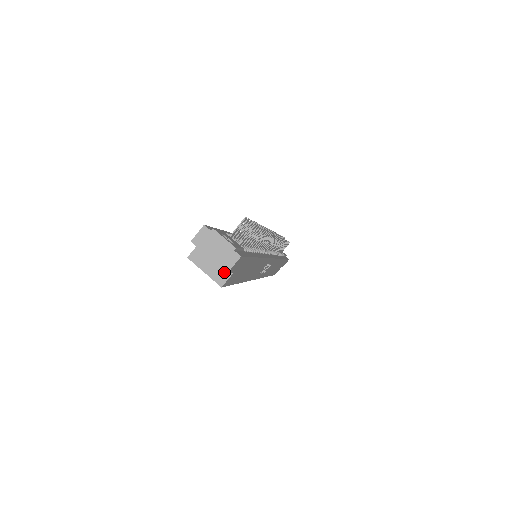
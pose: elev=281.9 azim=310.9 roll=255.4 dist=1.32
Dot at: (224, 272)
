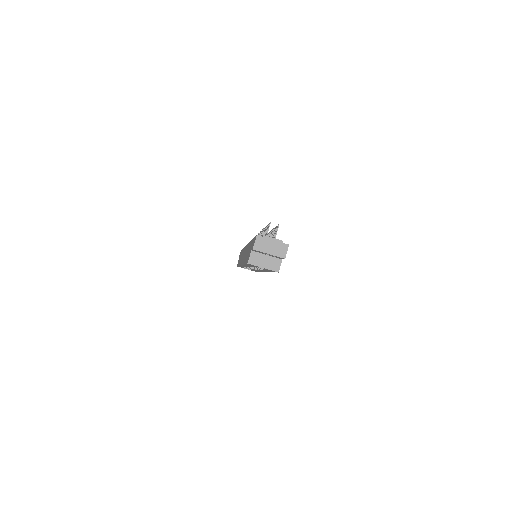
Dot at: (276, 262)
